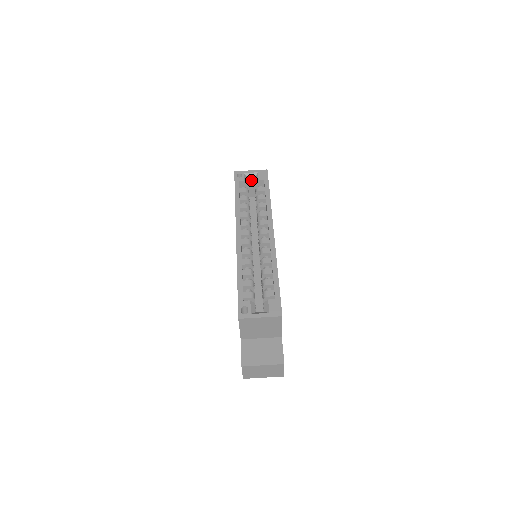
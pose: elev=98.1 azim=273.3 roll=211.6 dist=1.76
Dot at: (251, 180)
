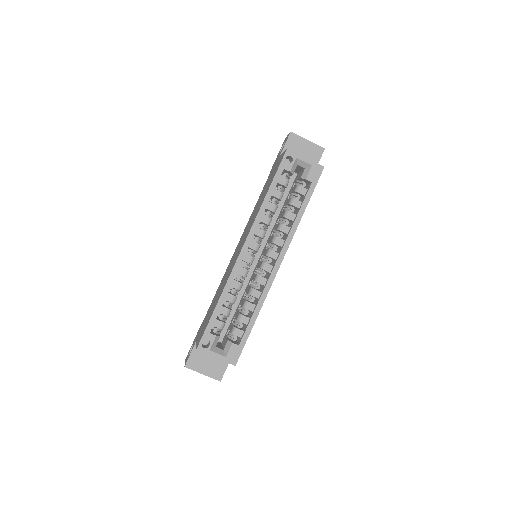
Dot at: (300, 167)
